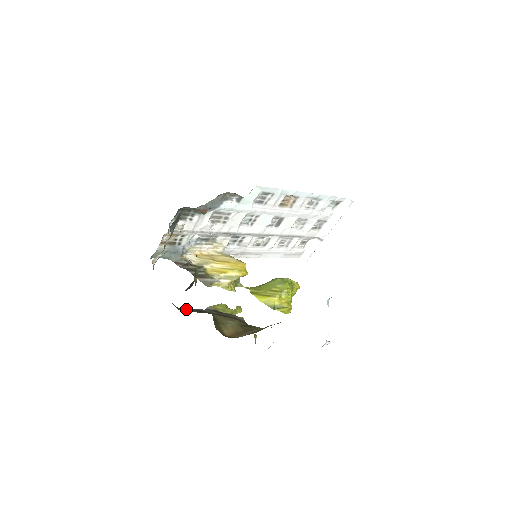
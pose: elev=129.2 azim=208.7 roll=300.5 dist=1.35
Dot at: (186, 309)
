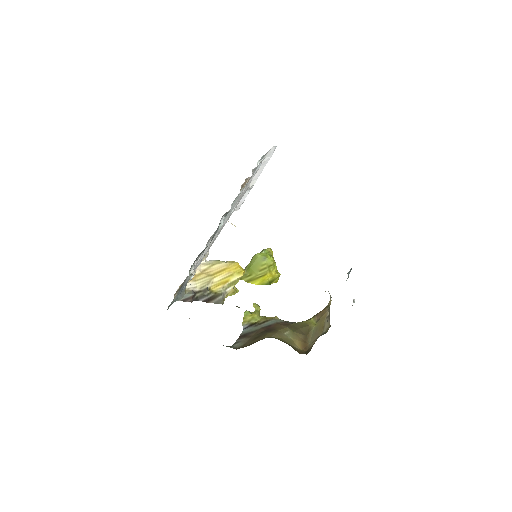
Dot at: (236, 342)
